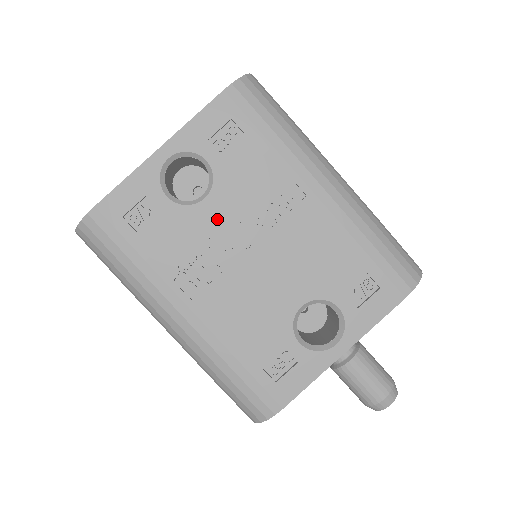
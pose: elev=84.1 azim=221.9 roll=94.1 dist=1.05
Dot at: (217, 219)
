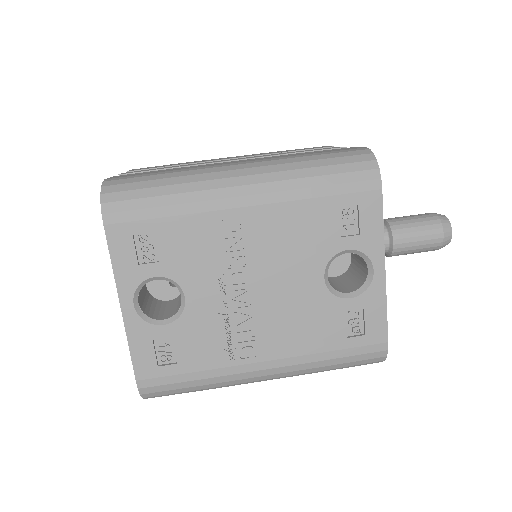
Dot at: (208, 299)
